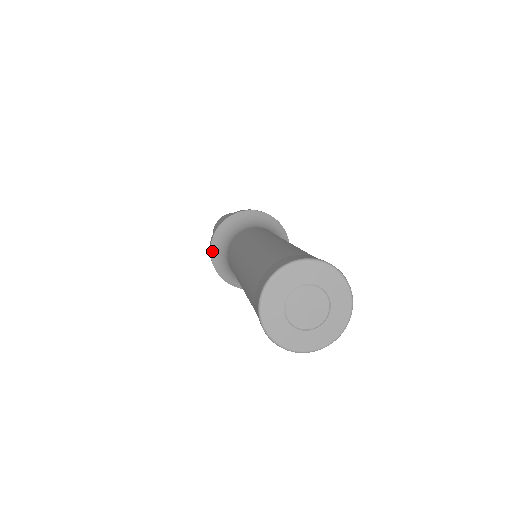
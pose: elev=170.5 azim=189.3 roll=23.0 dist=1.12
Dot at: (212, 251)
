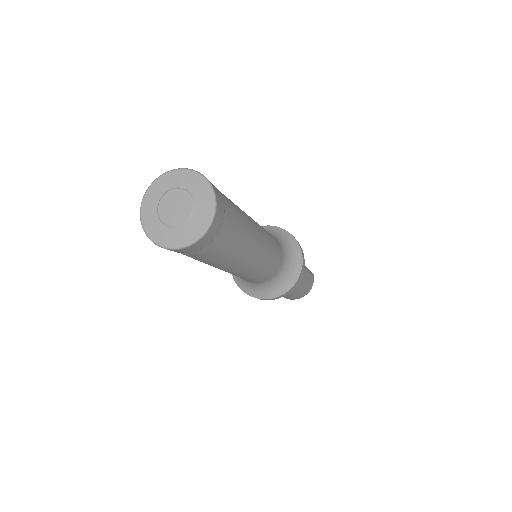
Dot at: occluded
